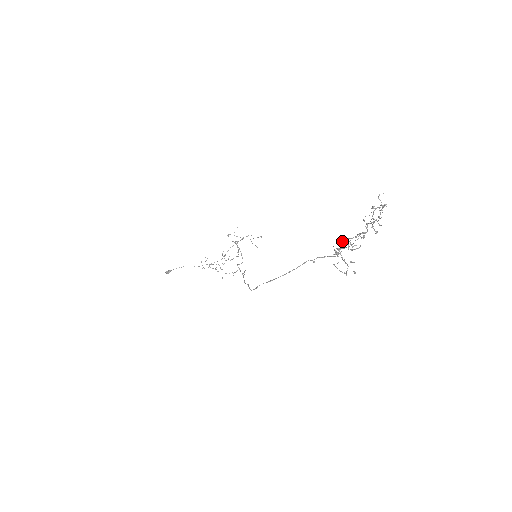
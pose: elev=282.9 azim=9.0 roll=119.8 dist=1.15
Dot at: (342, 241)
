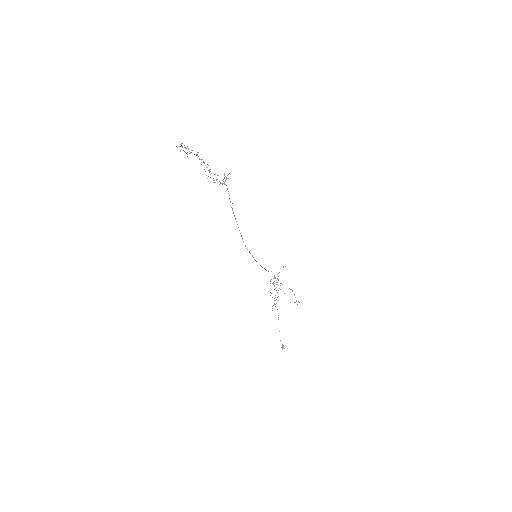
Dot at: (213, 178)
